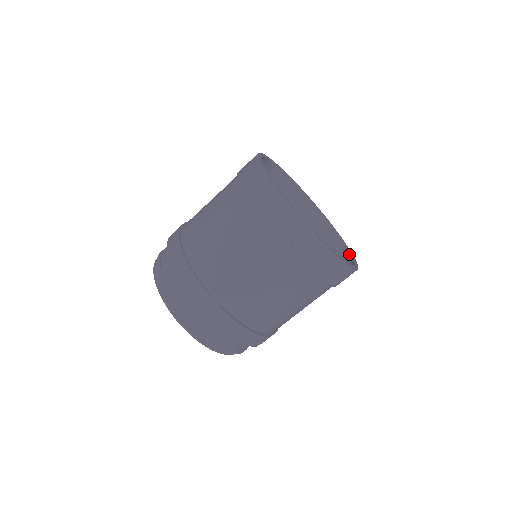
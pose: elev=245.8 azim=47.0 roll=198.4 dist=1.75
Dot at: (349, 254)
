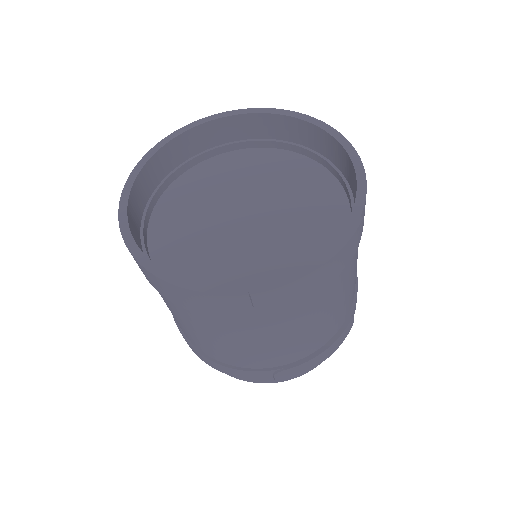
Dot at: (340, 147)
